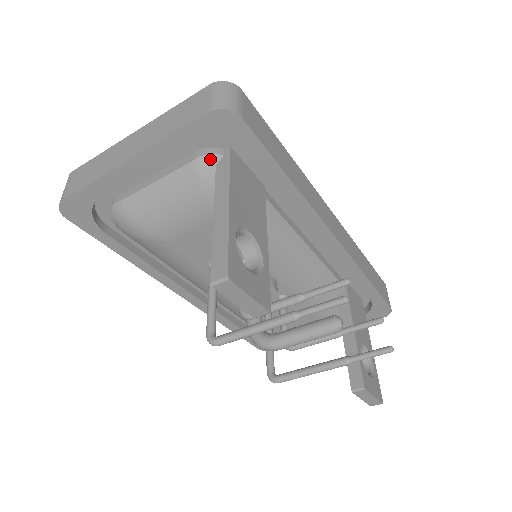
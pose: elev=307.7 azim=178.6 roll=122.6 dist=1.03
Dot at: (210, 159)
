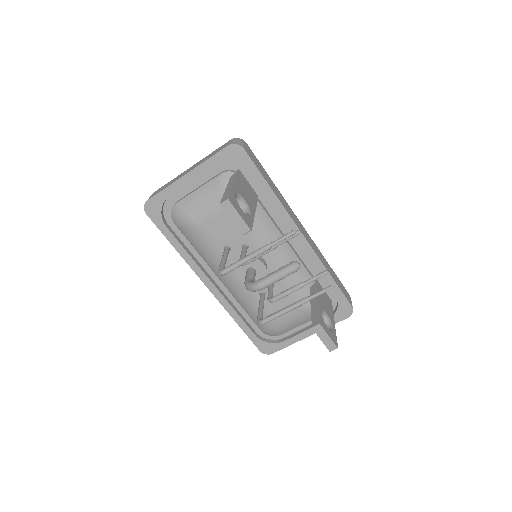
Dot at: (228, 174)
